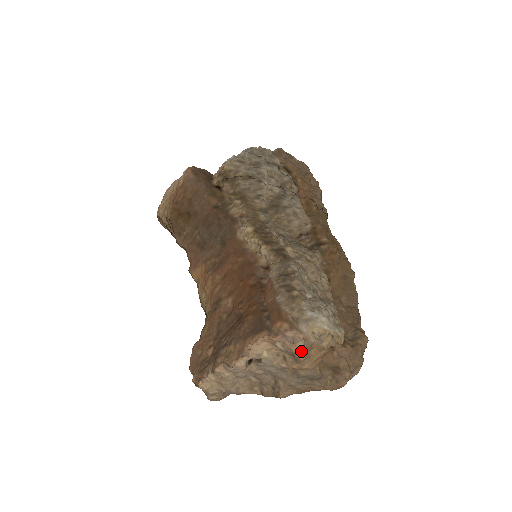
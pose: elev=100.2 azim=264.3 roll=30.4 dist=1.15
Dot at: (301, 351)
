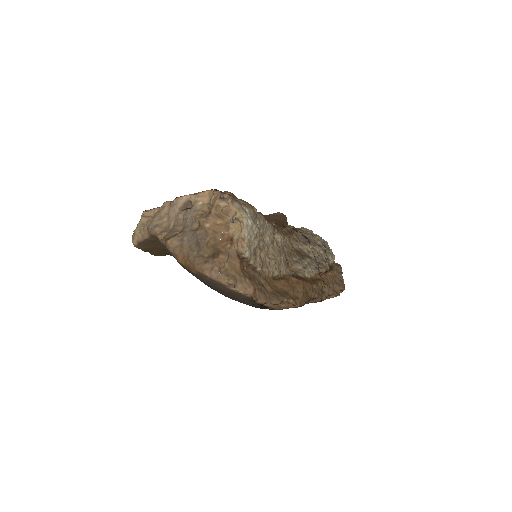
Dot at: (218, 206)
